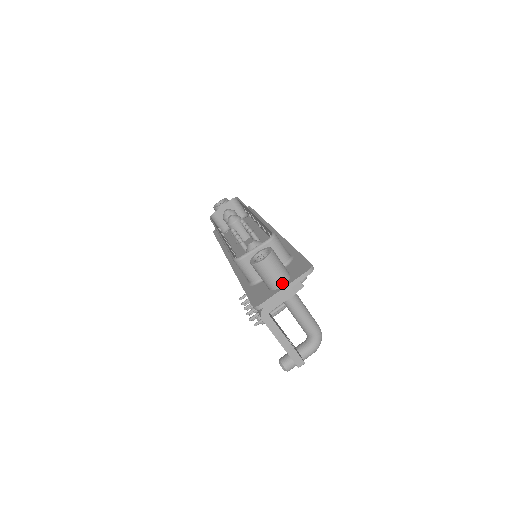
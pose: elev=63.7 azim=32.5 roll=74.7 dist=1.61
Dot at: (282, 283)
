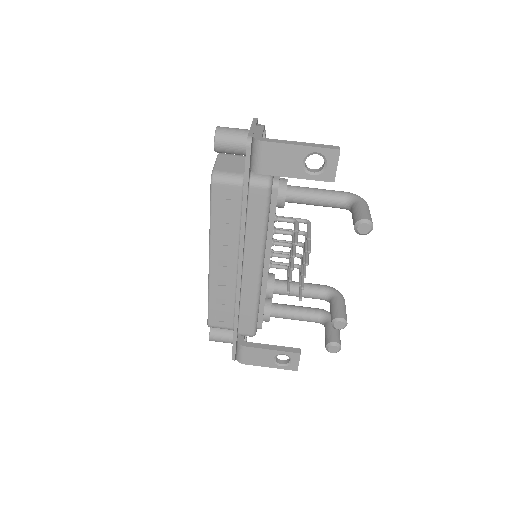
Dot at: (248, 130)
